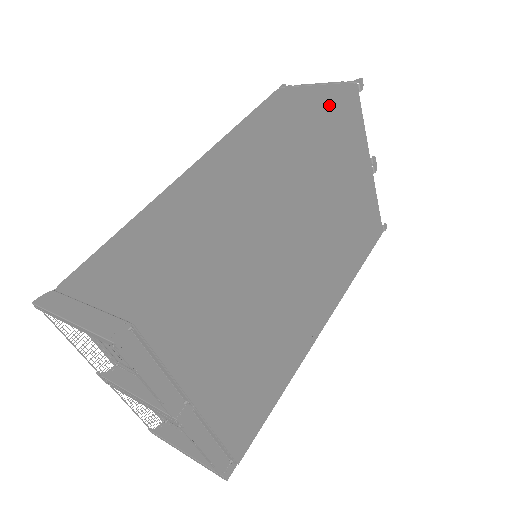
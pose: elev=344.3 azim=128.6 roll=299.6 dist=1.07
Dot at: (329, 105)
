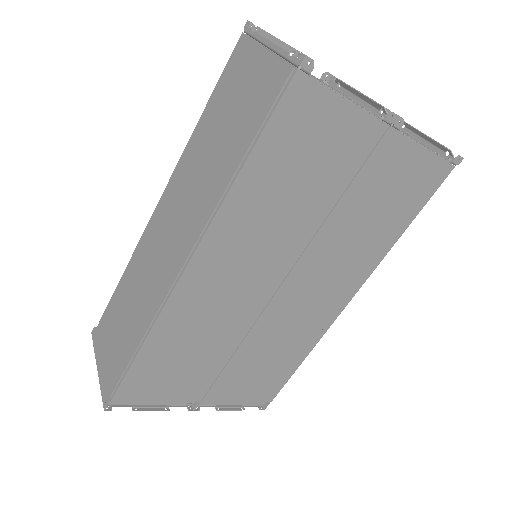
Dot at: (255, 130)
